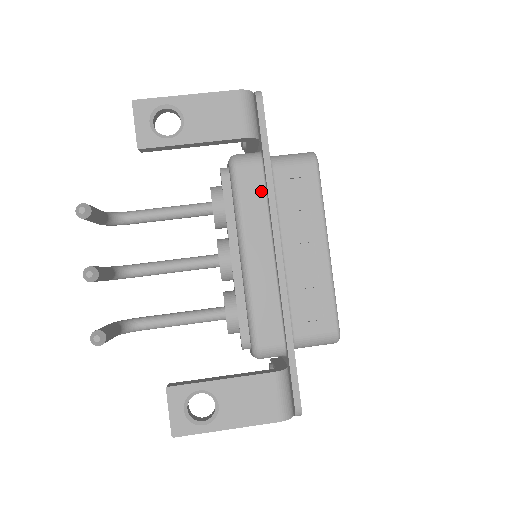
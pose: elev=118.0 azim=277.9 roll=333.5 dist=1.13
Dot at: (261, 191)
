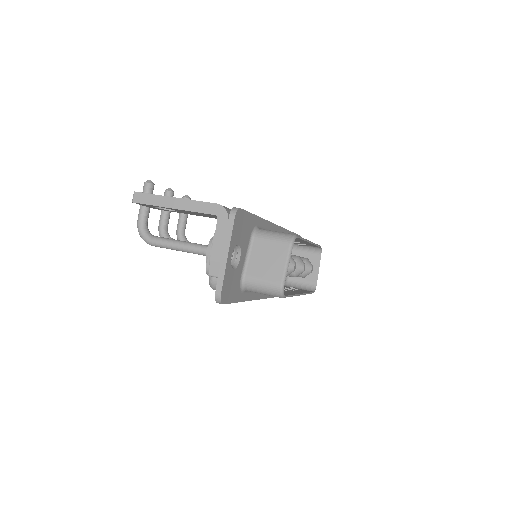
Dot at: occluded
